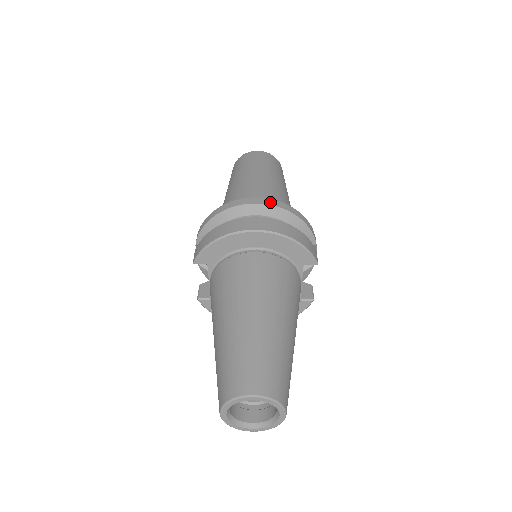
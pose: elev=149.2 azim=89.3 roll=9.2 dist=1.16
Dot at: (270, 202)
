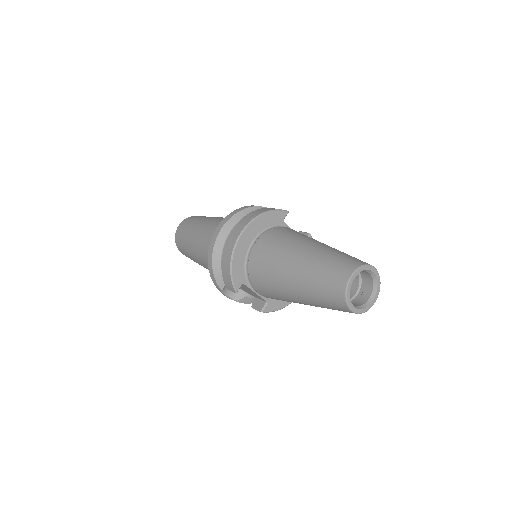
Dot at: (227, 218)
